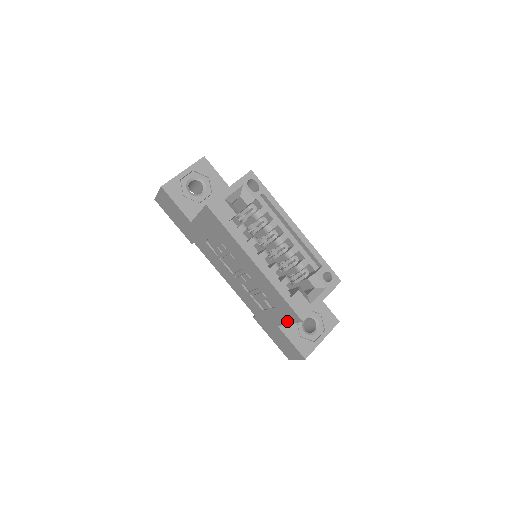
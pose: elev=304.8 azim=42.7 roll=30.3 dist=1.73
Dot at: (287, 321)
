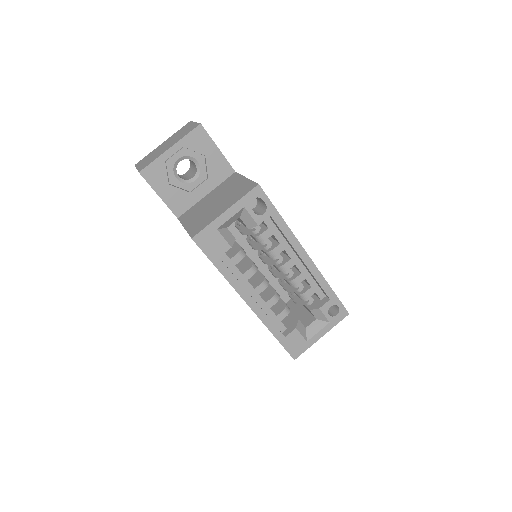
Dot at: occluded
